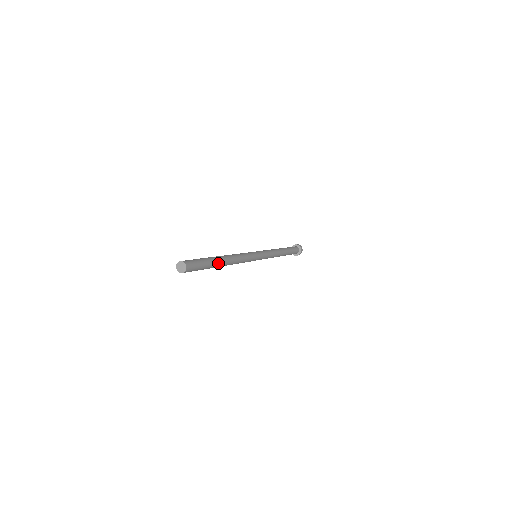
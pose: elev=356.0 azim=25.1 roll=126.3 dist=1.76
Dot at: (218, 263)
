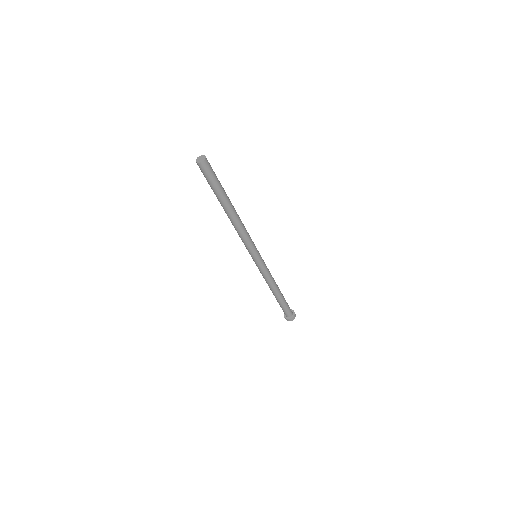
Dot at: (226, 202)
